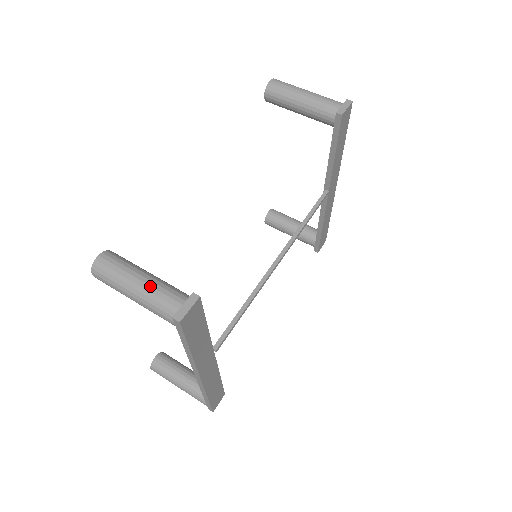
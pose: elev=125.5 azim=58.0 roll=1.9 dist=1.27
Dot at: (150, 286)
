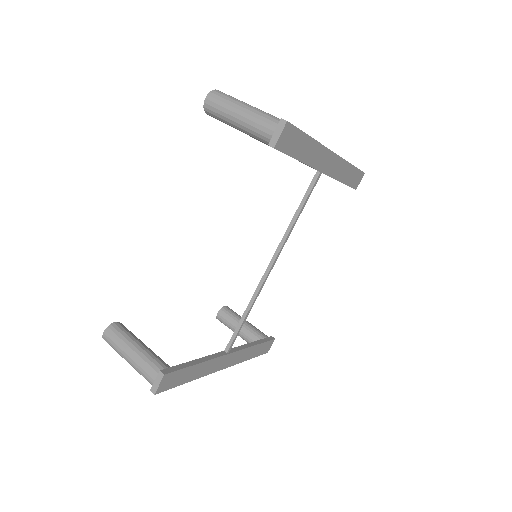
Dot at: (135, 362)
